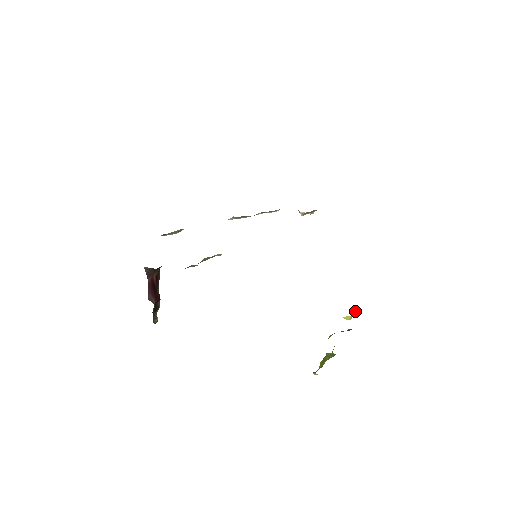
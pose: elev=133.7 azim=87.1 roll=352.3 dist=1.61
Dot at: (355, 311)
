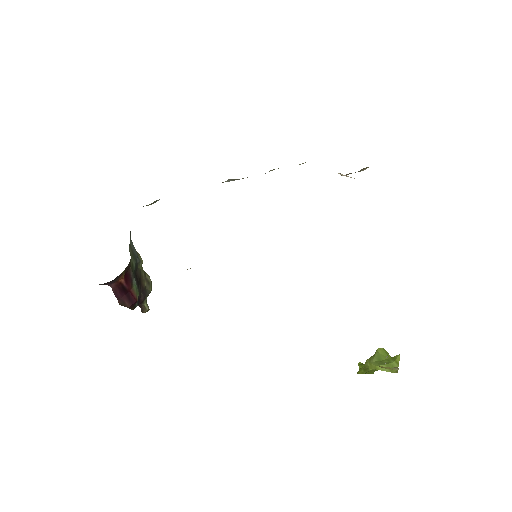
Dot at: (396, 368)
